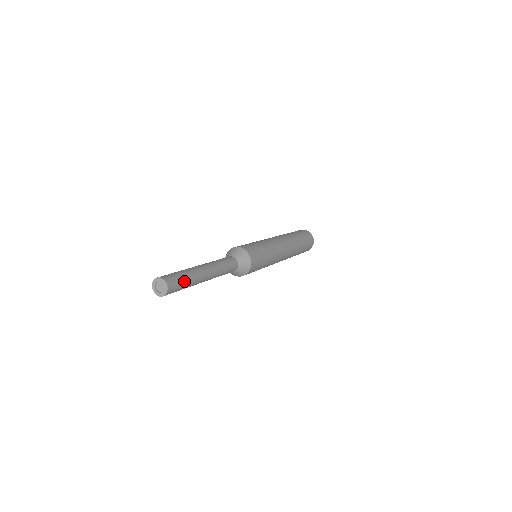
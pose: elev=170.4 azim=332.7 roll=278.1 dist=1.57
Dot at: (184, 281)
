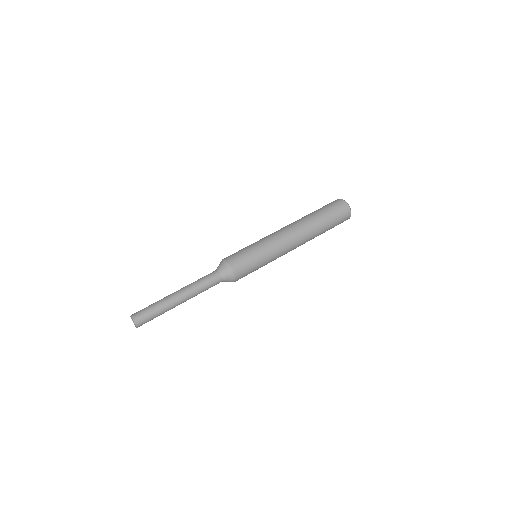
Dot at: (153, 314)
